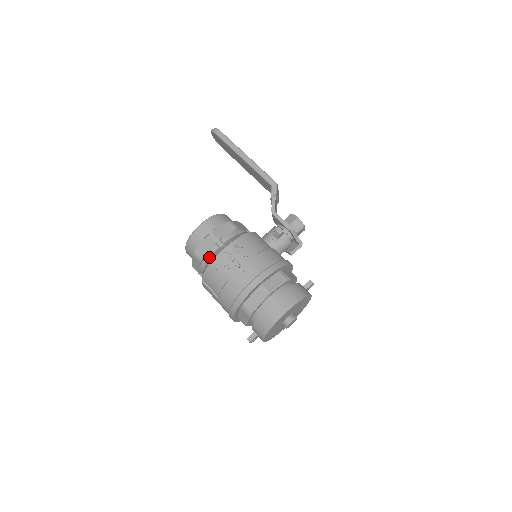
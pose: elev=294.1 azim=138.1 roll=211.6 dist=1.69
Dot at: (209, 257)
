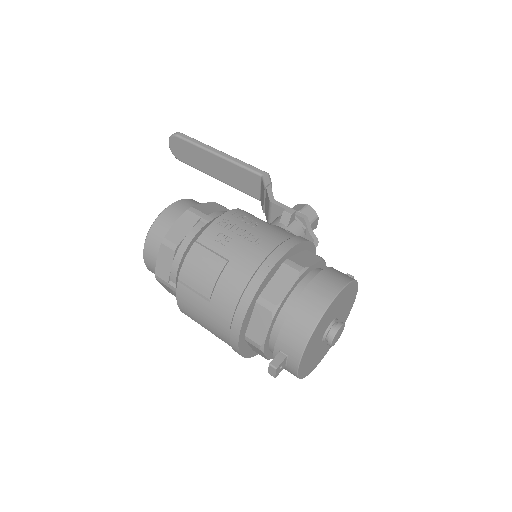
Dot at: (190, 239)
